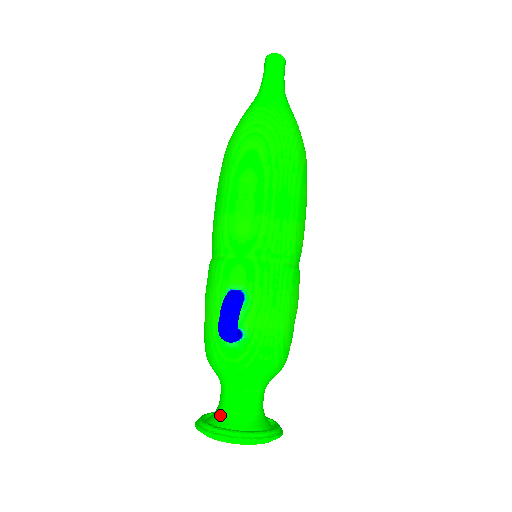
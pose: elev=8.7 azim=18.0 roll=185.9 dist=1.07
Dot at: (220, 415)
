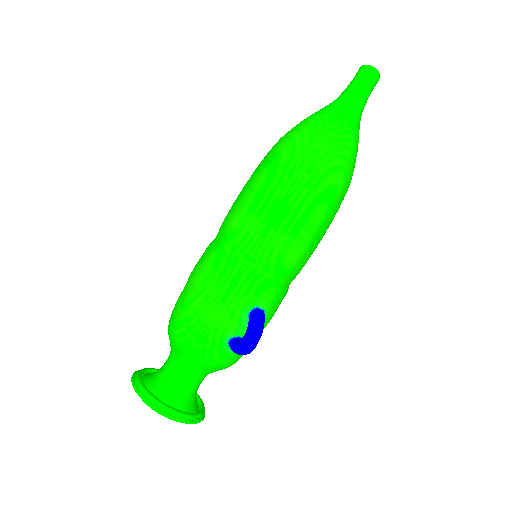
Dot at: (174, 395)
